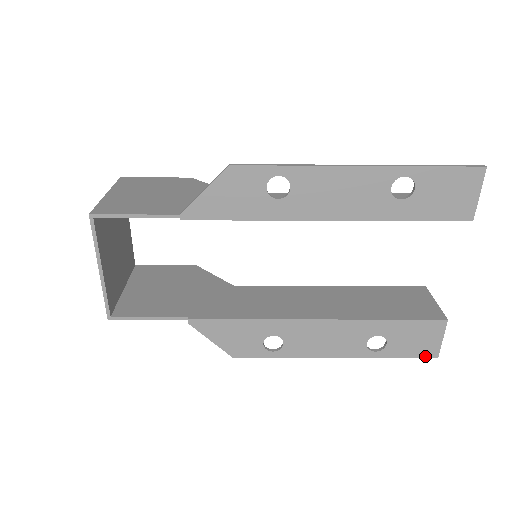
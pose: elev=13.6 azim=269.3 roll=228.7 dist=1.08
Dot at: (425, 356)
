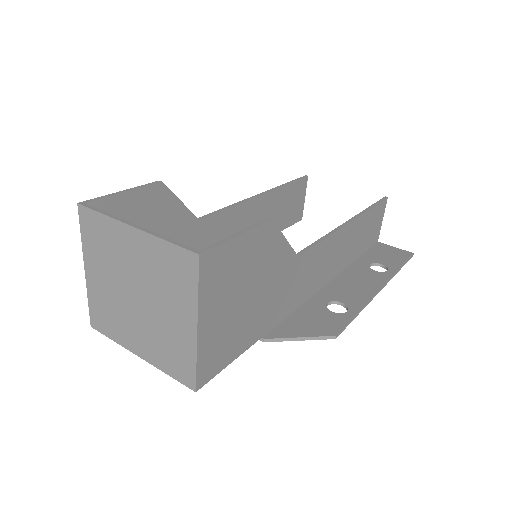
Dot at: occluded
